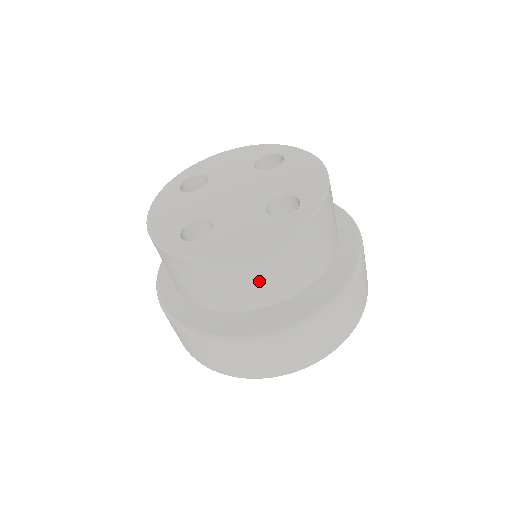
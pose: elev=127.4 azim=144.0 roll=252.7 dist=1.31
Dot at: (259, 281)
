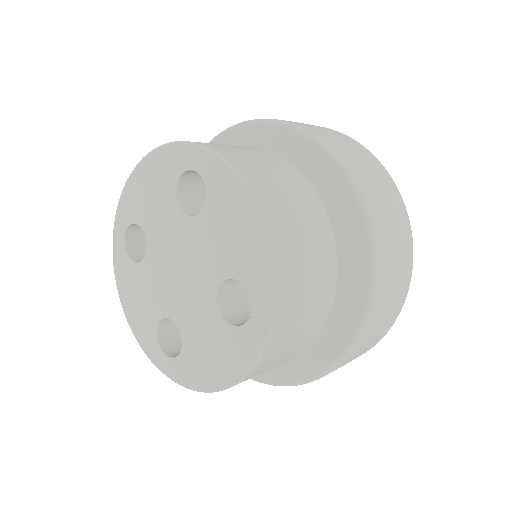
Dot at: occluded
